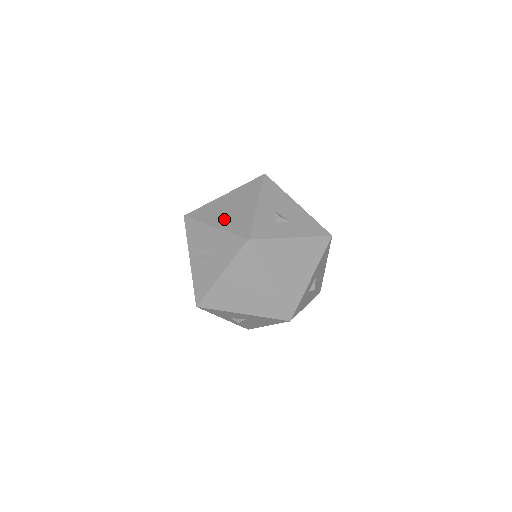
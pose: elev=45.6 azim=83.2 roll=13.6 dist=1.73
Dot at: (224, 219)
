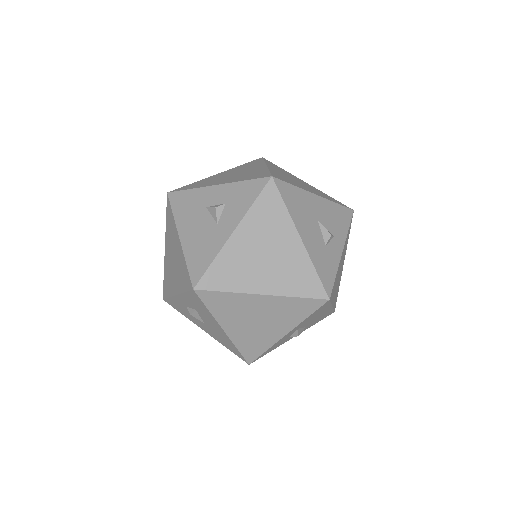
Dot at: (240, 329)
